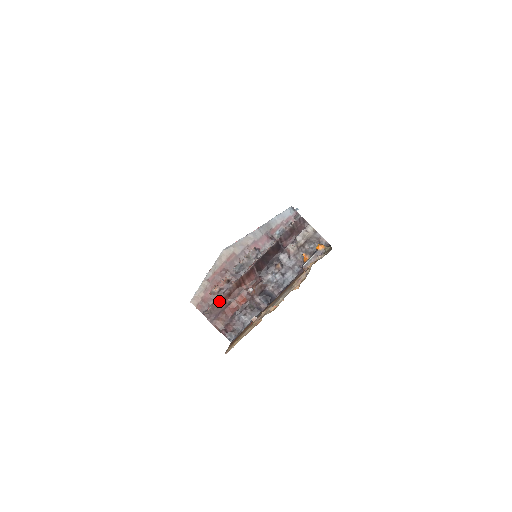
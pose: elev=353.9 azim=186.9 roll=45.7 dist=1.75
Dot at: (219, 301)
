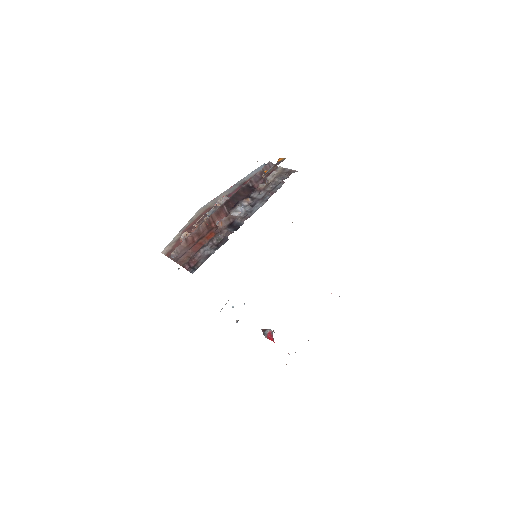
Dot at: (187, 241)
